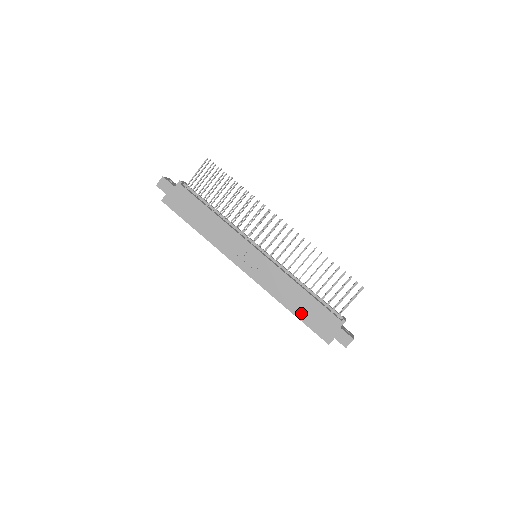
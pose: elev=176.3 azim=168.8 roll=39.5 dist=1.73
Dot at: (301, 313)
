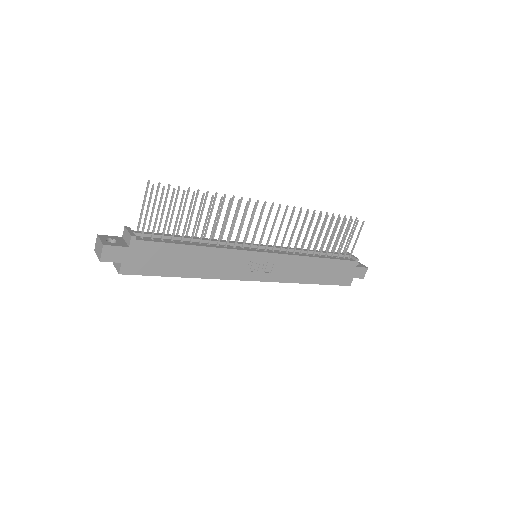
Dot at: (321, 279)
